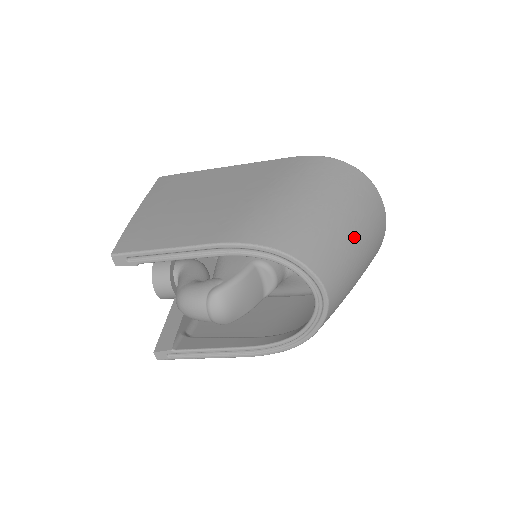
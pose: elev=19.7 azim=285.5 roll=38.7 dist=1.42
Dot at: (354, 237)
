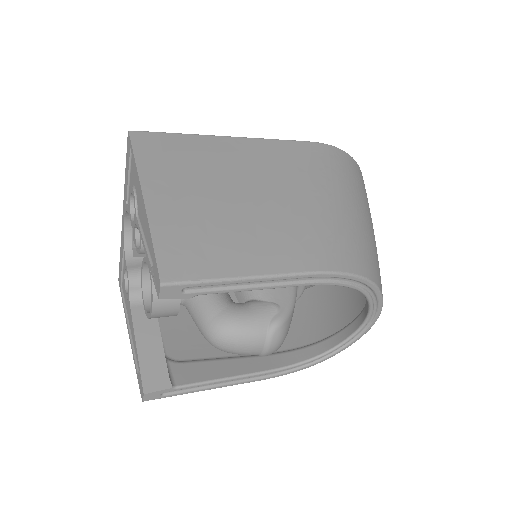
Dot at: occluded
